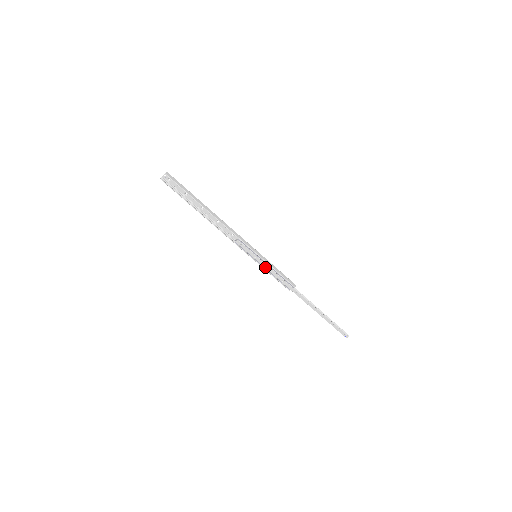
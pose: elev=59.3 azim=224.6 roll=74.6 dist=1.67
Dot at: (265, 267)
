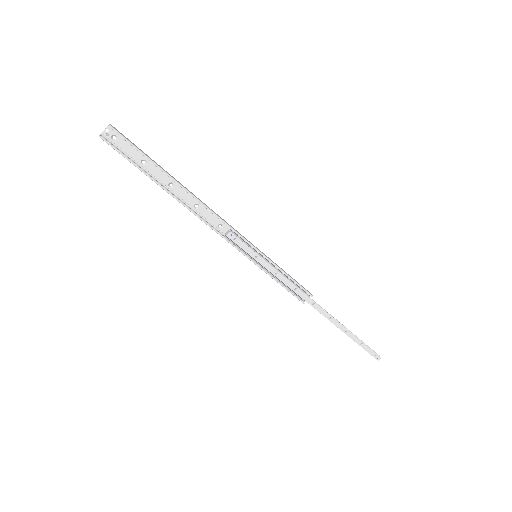
Dot at: (270, 271)
